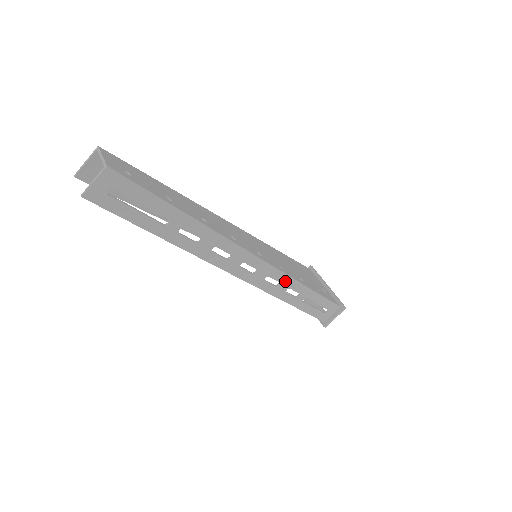
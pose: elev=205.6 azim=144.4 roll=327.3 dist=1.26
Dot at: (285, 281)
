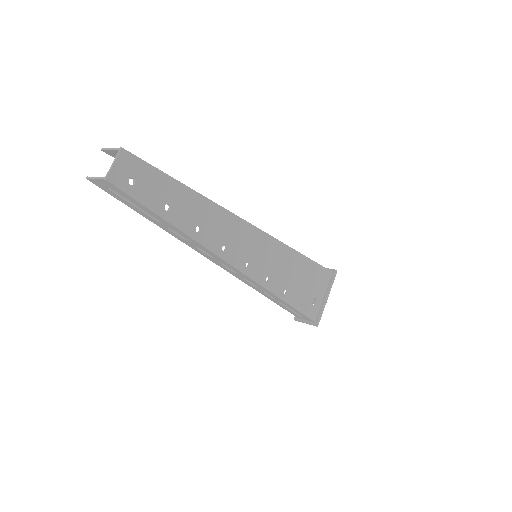
Dot at: (263, 288)
